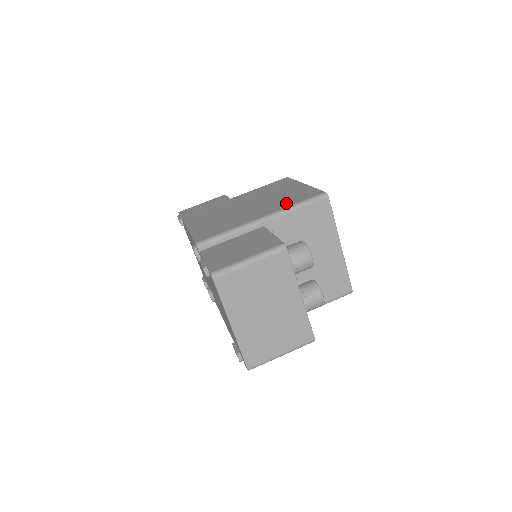
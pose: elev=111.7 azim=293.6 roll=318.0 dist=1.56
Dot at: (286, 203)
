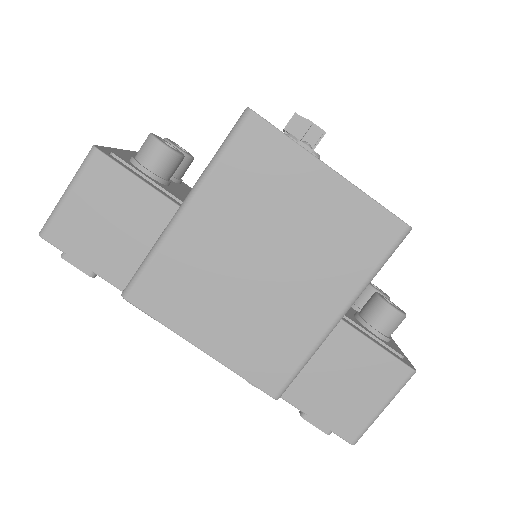
Dot at: (353, 266)
